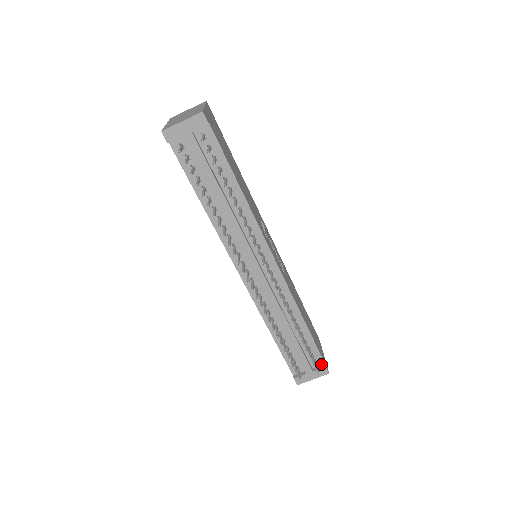
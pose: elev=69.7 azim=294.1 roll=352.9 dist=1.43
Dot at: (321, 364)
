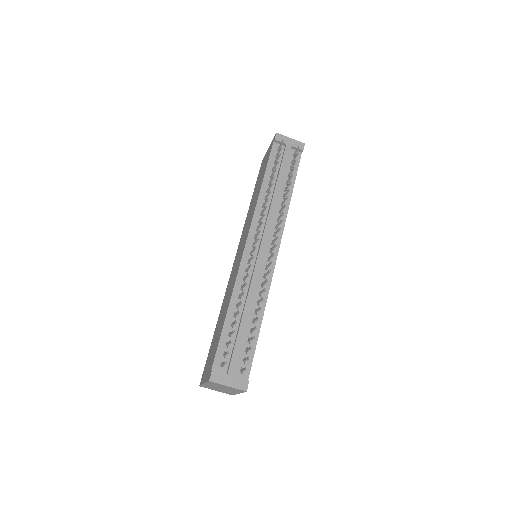
Dot at: (244, 379)
